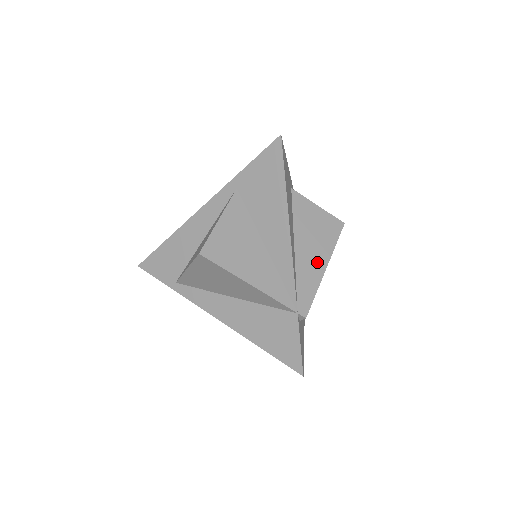
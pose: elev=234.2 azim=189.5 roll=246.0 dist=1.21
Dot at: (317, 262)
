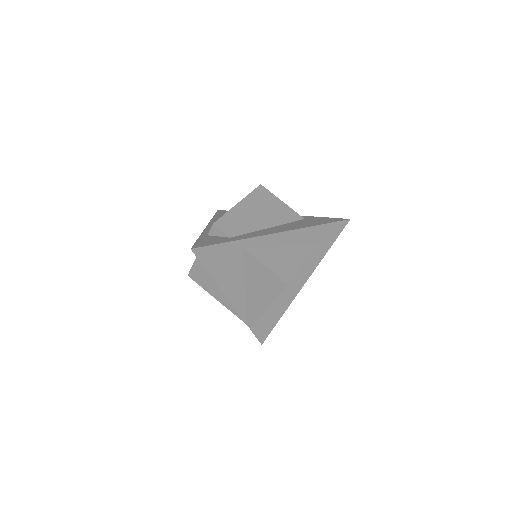
Dot at: (261, 302)
